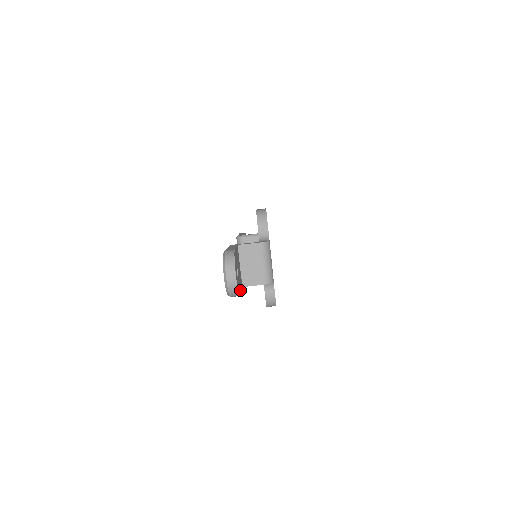
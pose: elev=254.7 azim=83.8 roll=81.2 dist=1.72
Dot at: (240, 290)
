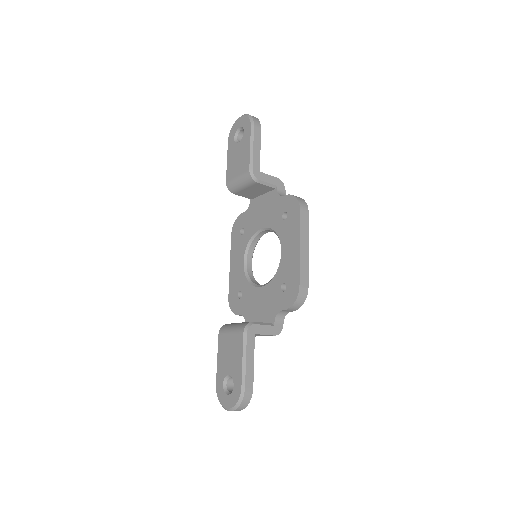
Dot at: occluded
